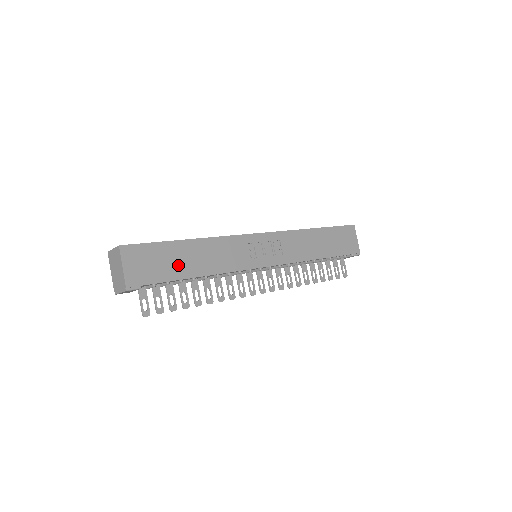
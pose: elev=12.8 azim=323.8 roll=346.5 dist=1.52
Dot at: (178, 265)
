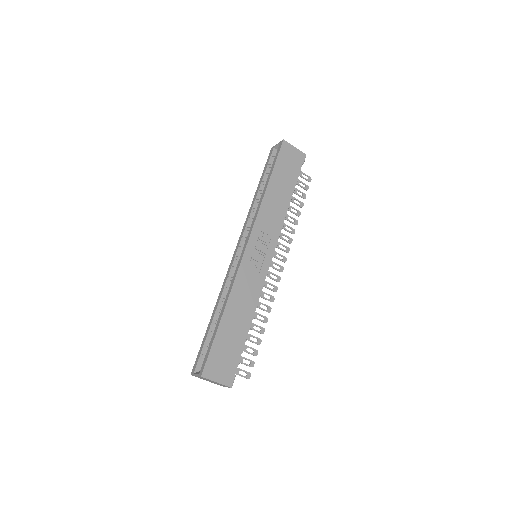
Dot at: (235, 337)
